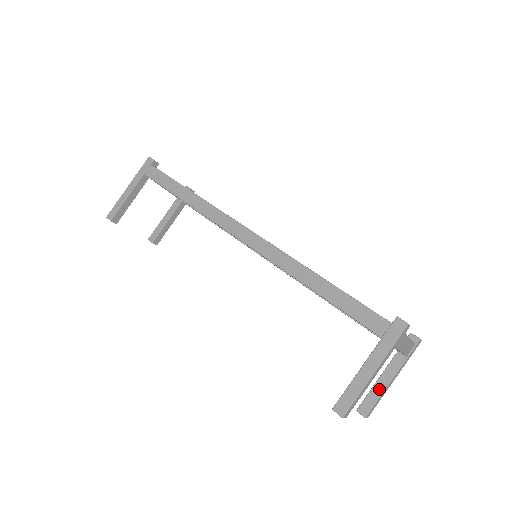
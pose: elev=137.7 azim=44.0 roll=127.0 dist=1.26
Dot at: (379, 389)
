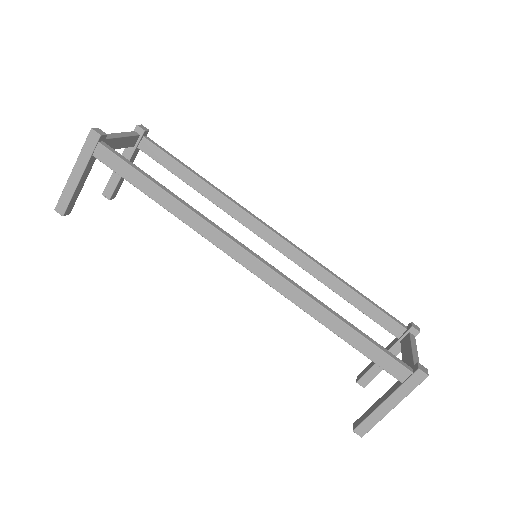
Dot at: (378, 369)
